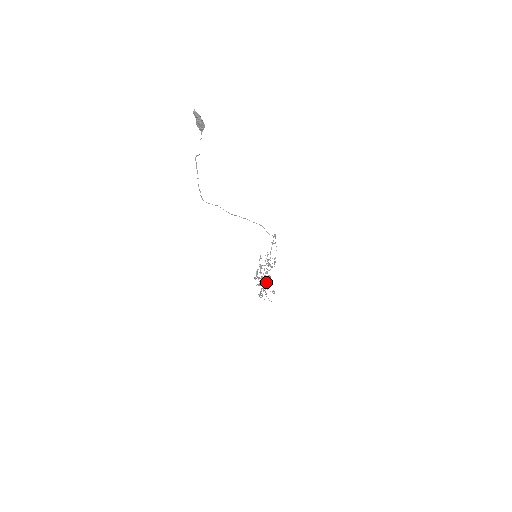
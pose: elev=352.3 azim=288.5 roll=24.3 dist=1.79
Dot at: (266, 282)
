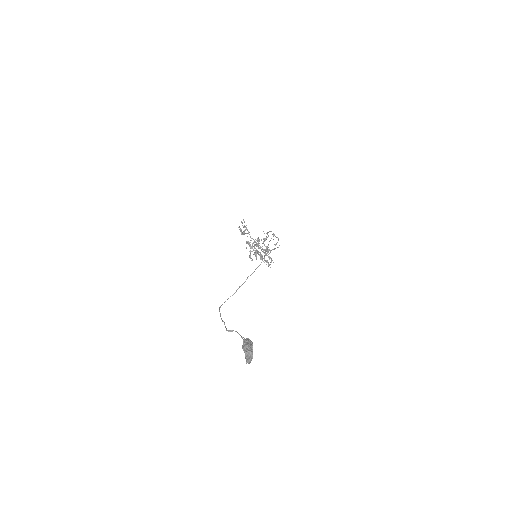
Dot at: occluded
